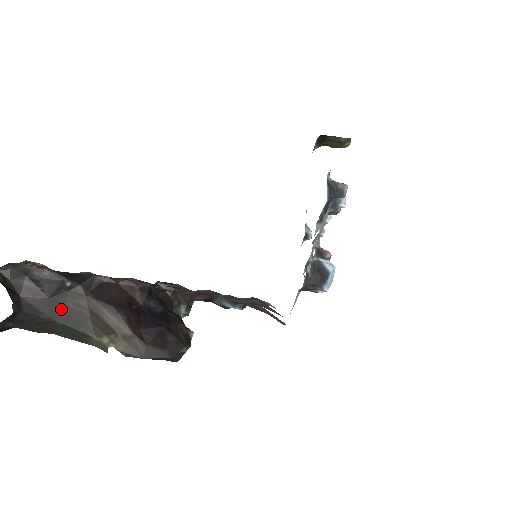
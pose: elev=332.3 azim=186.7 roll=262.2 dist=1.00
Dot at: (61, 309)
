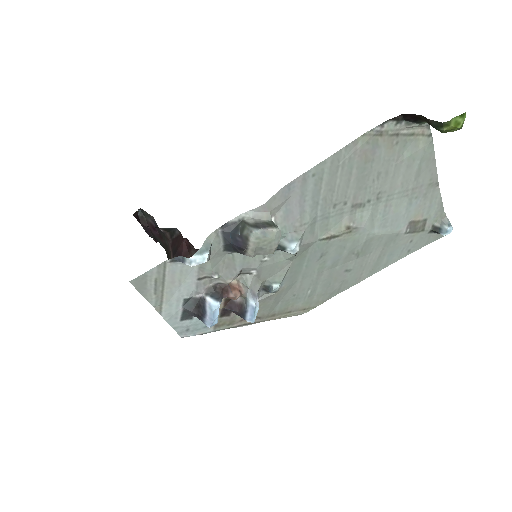
Dot at: (165, 243)
